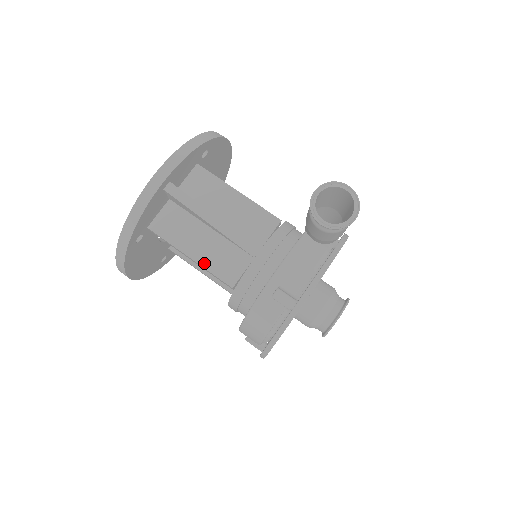
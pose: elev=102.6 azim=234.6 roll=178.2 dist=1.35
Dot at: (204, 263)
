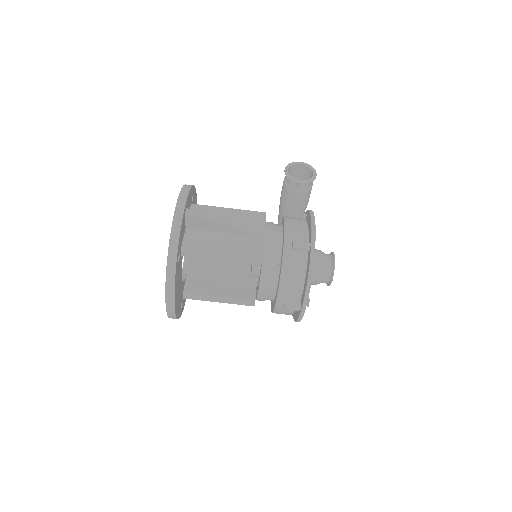
Dot at: (234, 253)
